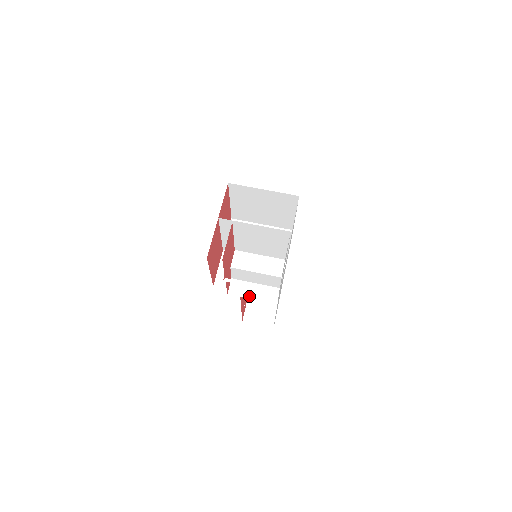
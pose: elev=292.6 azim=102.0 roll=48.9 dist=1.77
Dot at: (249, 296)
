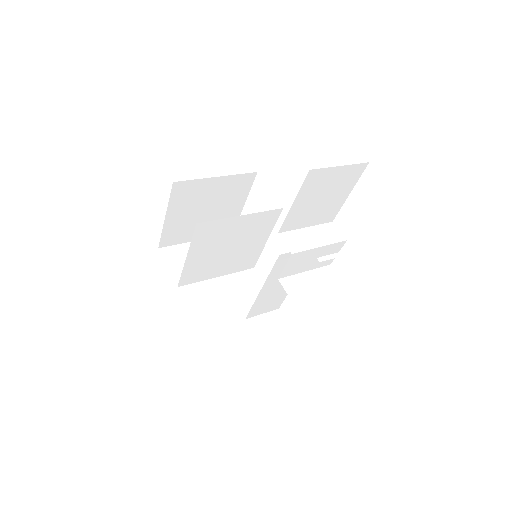
Dot at: (312, 288)
